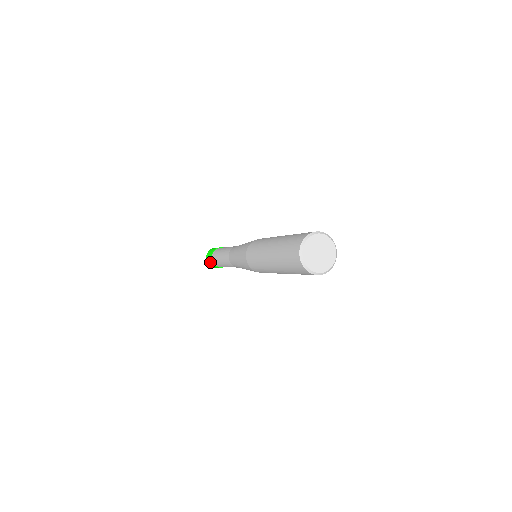
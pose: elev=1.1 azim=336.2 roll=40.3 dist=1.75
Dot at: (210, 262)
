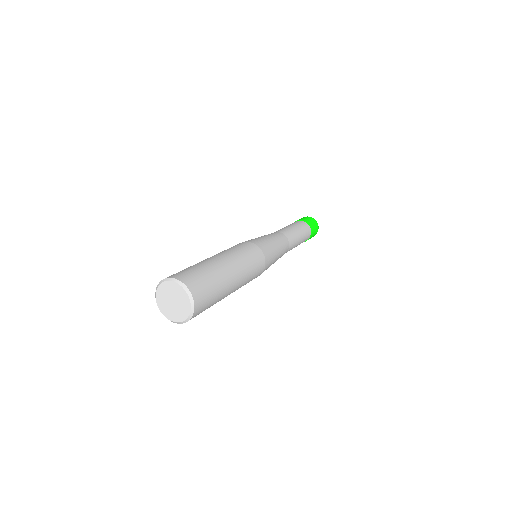
Dot at: occluded
